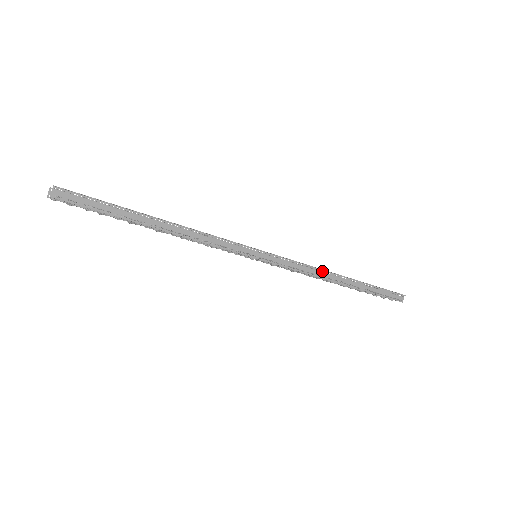
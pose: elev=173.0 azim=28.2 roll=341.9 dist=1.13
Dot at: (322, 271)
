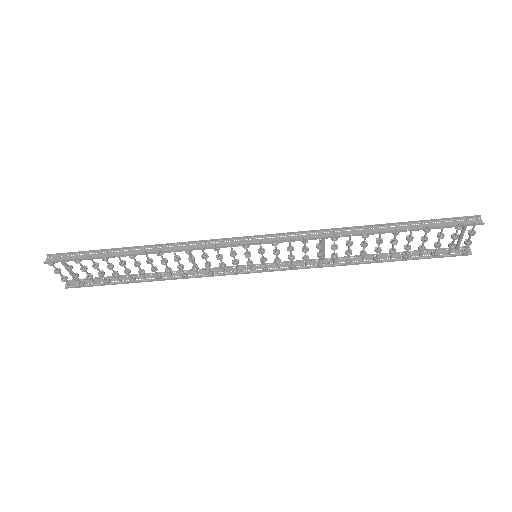
Dot at: occluded
